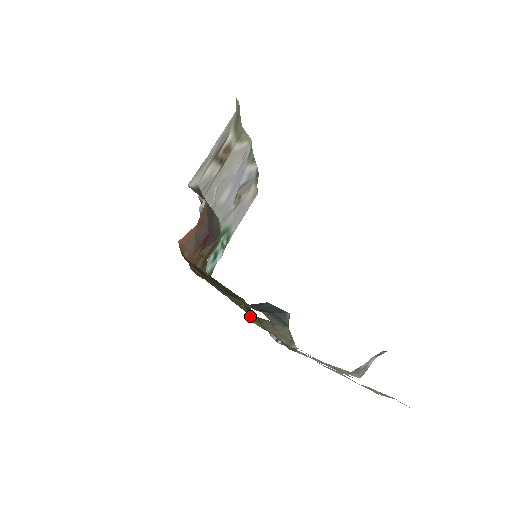
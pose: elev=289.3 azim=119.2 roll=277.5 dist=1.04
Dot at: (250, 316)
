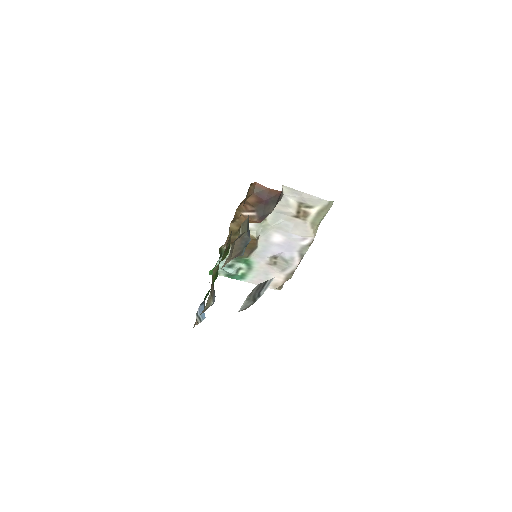
Dot at: (215, 270)
